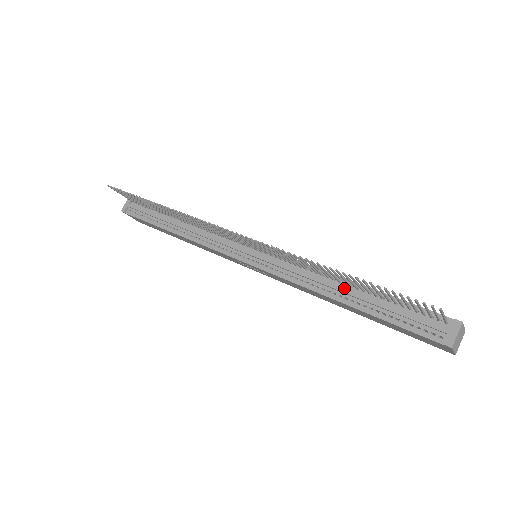
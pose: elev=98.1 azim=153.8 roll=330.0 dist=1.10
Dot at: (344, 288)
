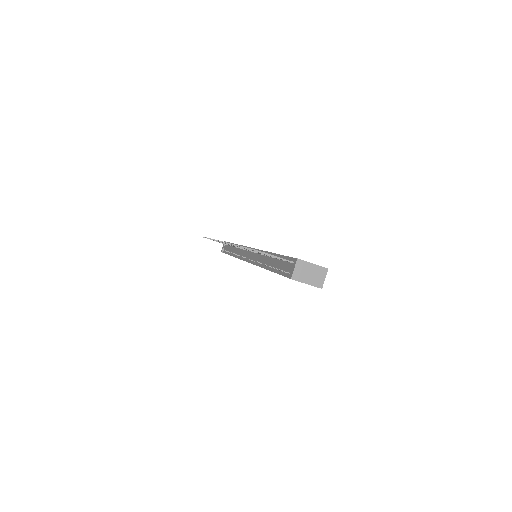
Dot at: (268, 259)
